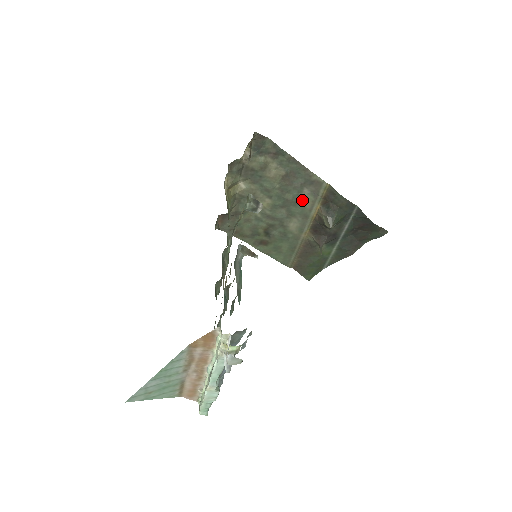
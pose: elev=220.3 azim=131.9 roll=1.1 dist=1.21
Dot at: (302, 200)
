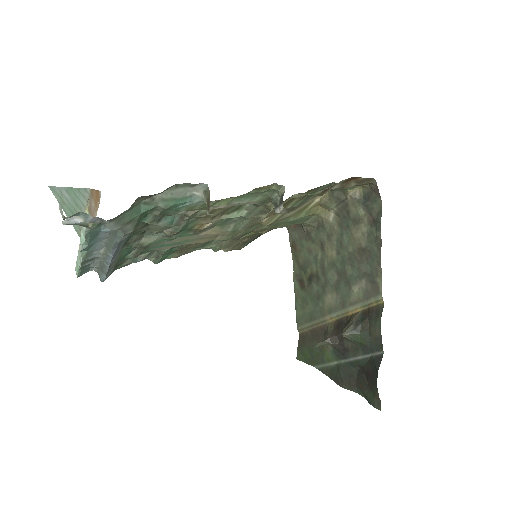
Dot at: (354, 286)
